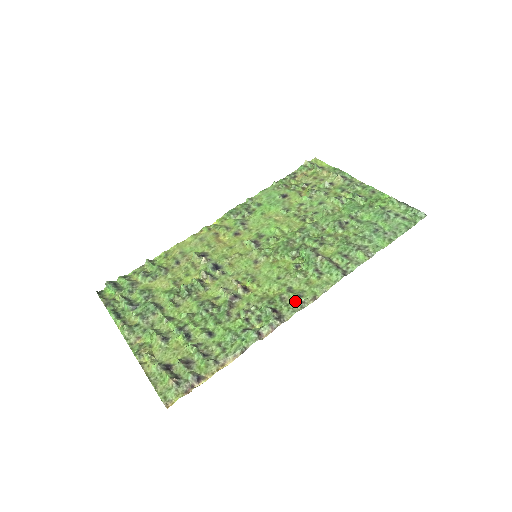
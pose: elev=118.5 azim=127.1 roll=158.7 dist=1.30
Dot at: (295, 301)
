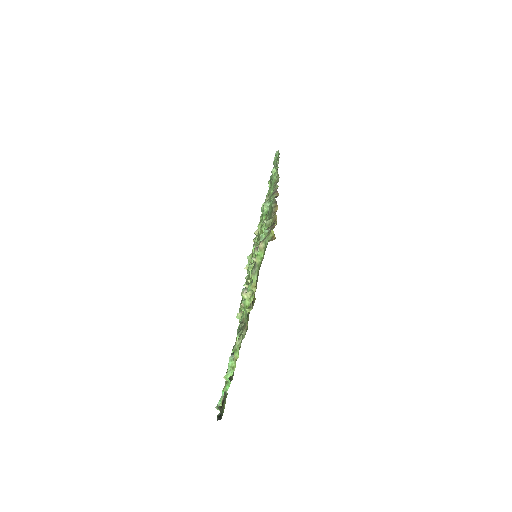
Dot at: occluded
